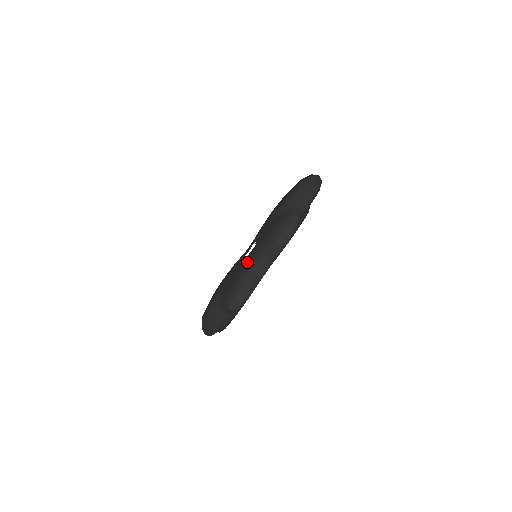
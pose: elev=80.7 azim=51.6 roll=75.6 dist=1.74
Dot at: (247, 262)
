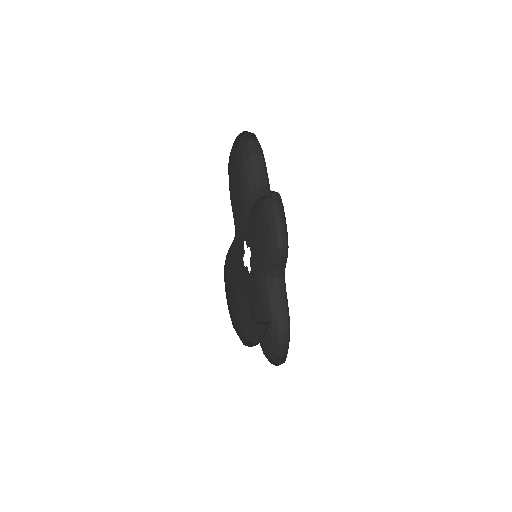
Dot at: (250, 218)
